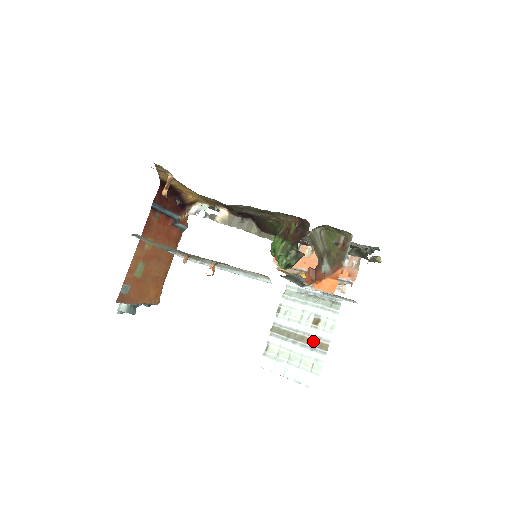
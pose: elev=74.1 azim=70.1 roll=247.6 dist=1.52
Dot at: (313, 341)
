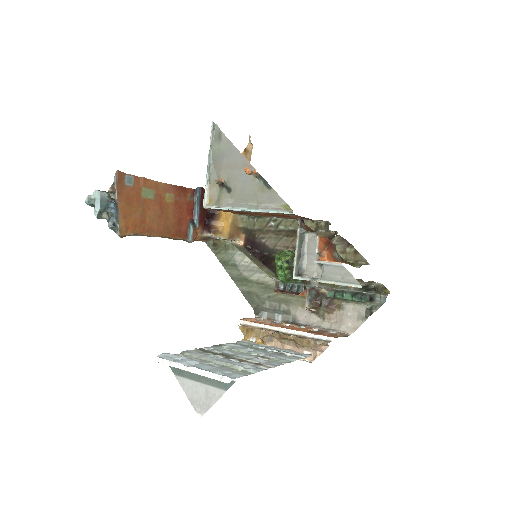
Dot at: (252, 362)
